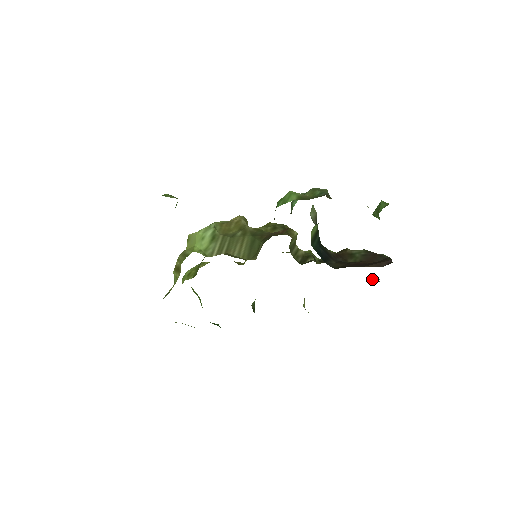
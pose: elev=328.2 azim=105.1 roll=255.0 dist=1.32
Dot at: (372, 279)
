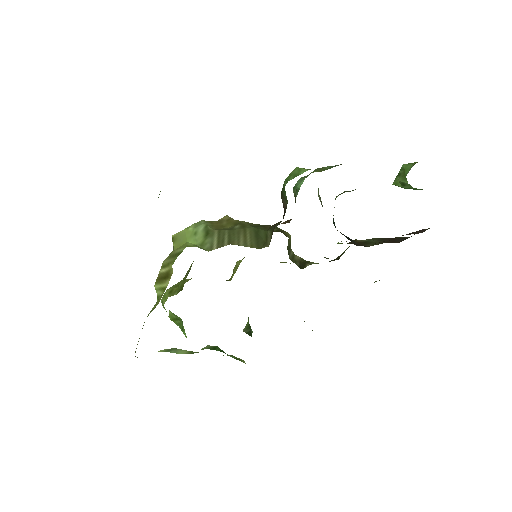
Dot at: occluded
